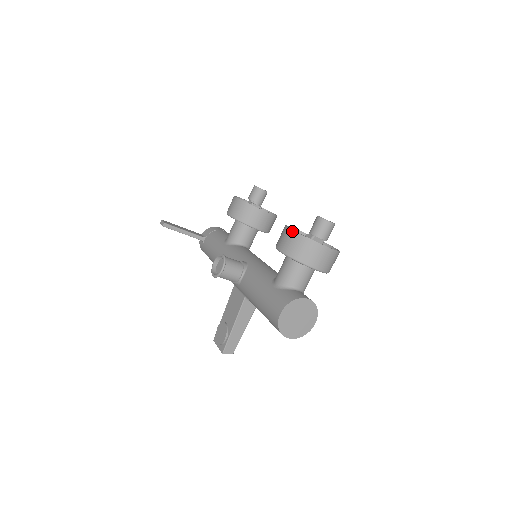
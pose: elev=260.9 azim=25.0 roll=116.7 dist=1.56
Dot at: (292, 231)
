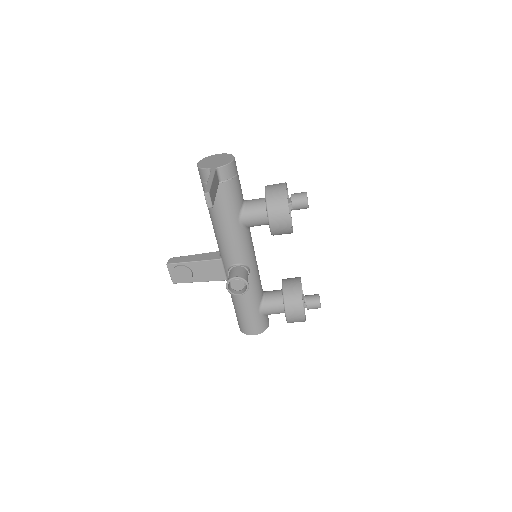
Dot at: (304, 317)
